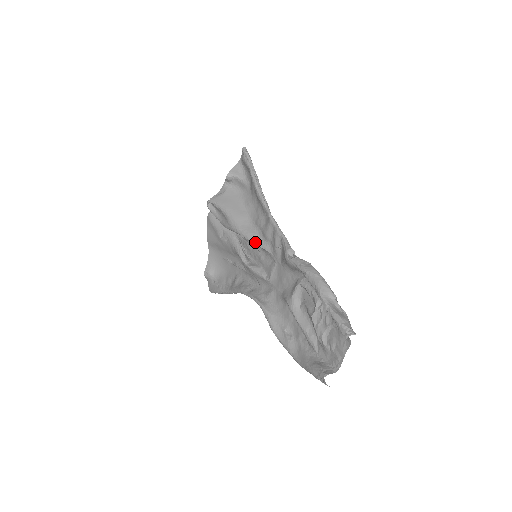
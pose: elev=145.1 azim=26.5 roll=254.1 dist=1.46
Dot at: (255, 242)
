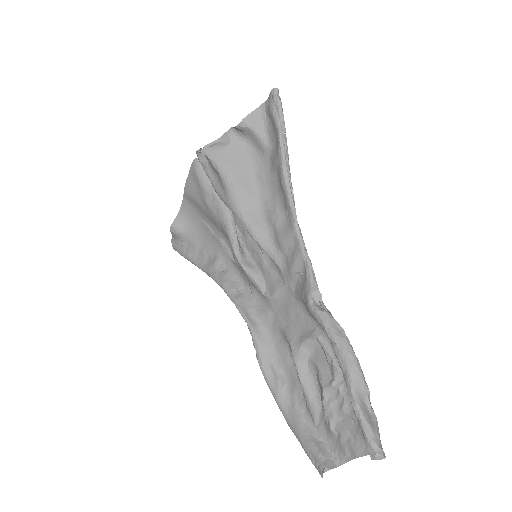
Dot at: (261, 244)
